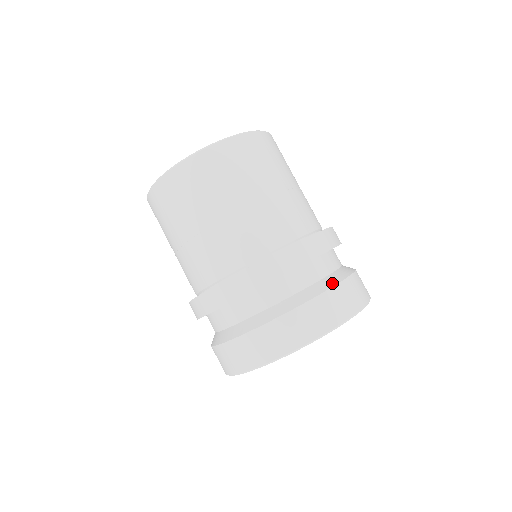
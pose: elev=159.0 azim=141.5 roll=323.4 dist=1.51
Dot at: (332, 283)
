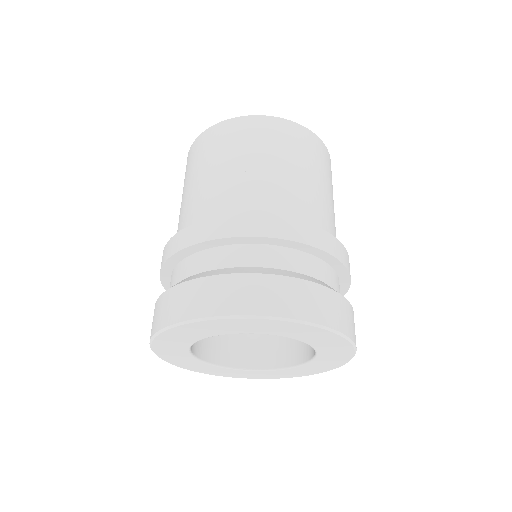
Dot at: occluded
